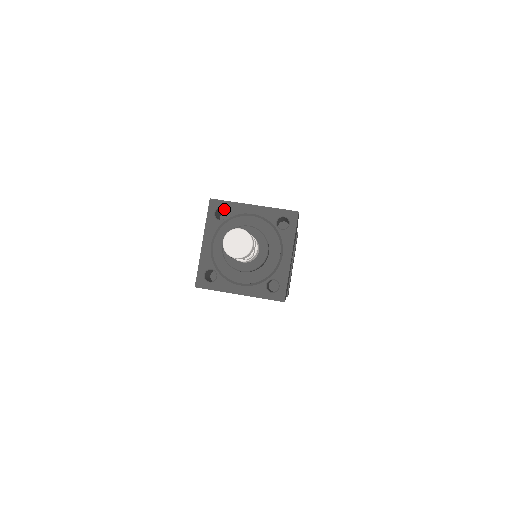
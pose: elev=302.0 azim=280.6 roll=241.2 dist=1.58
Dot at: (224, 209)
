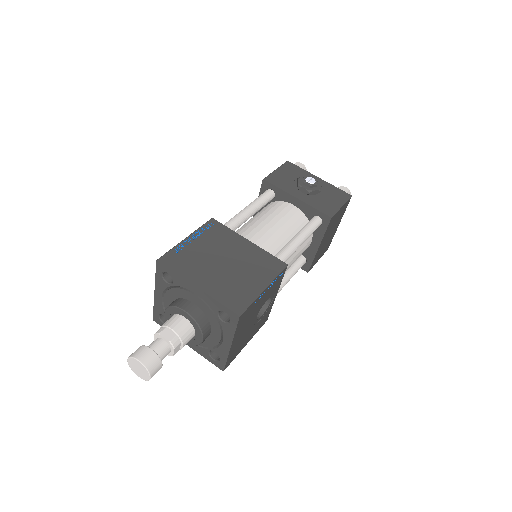
Dot at: occluded
